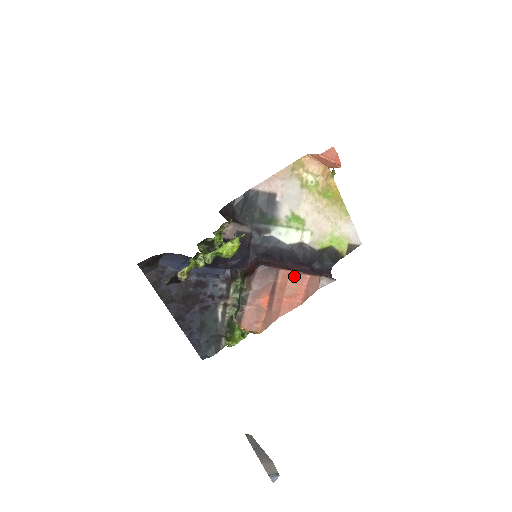
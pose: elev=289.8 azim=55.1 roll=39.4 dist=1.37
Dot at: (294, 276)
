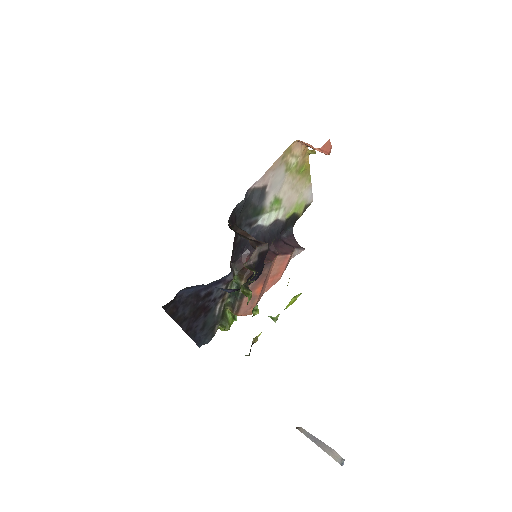
Dot at: (279, 259)
